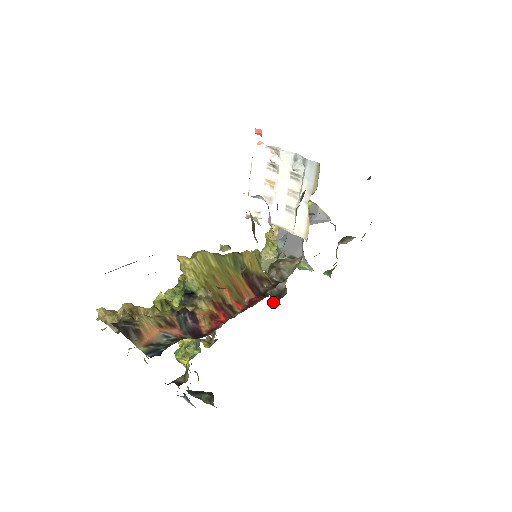
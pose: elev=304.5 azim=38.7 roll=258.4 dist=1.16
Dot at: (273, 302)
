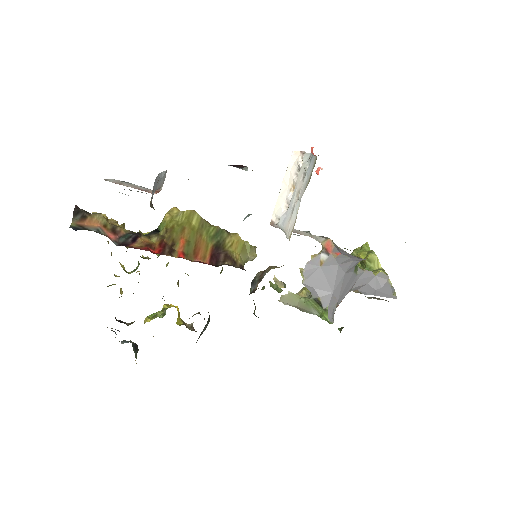
Dot at: occluded
